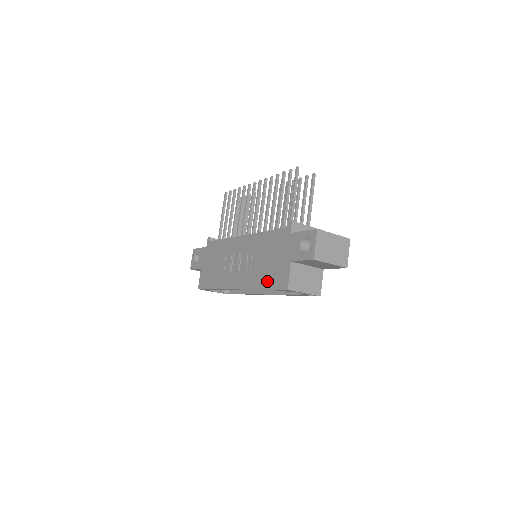
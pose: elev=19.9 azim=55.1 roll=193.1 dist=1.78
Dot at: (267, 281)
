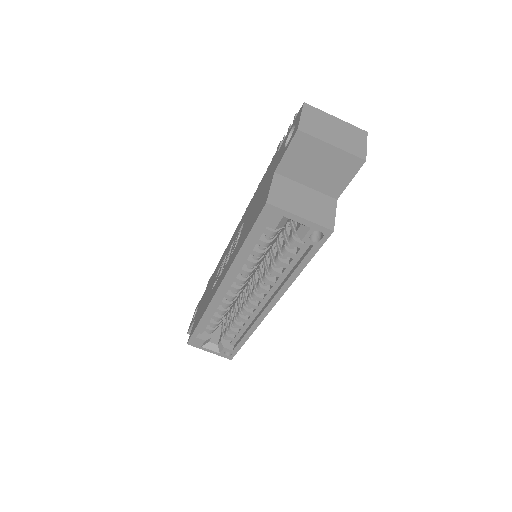
Dot at: (247, 229)
